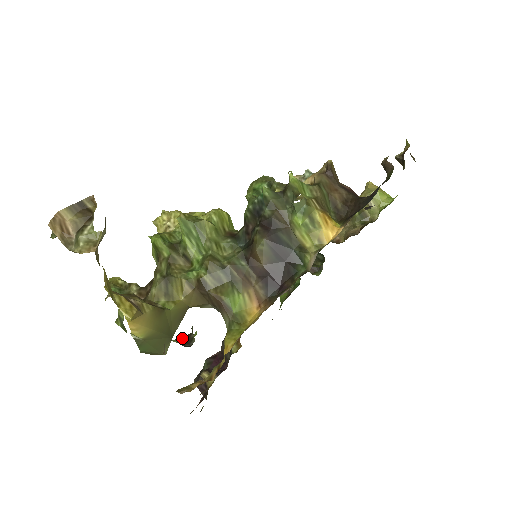
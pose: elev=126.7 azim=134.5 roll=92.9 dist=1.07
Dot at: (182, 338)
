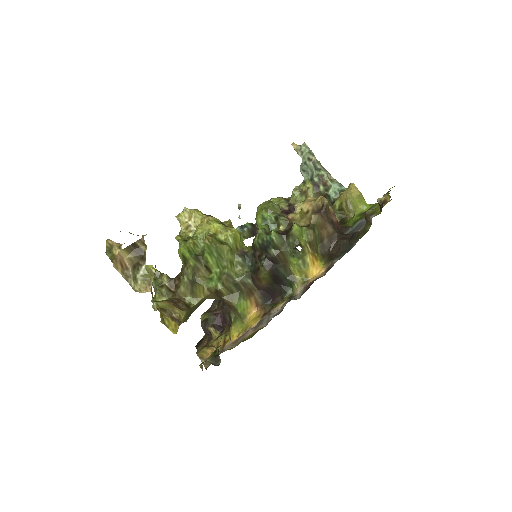
Dot at: (212, 358)
